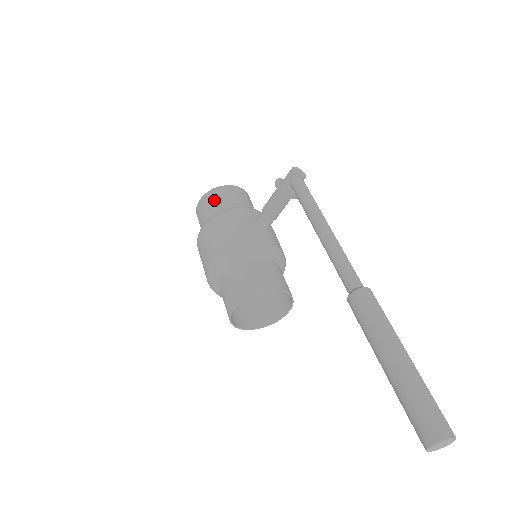
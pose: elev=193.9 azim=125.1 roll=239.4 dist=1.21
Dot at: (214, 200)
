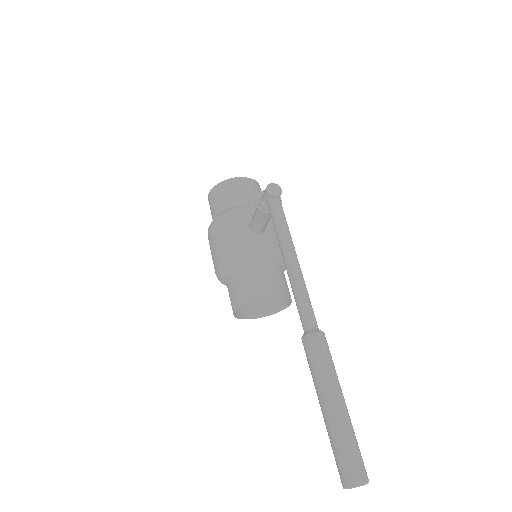
Dot at: (218, 198)
